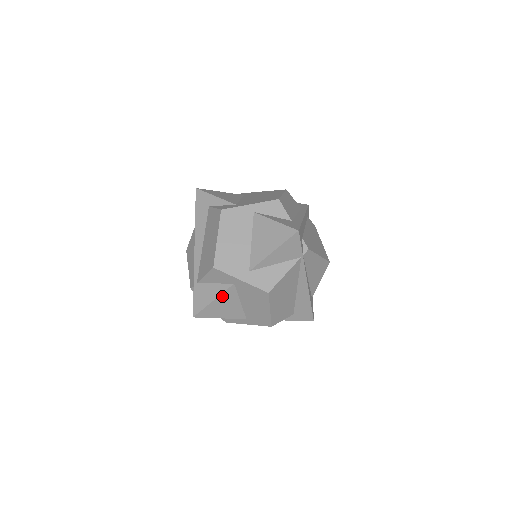
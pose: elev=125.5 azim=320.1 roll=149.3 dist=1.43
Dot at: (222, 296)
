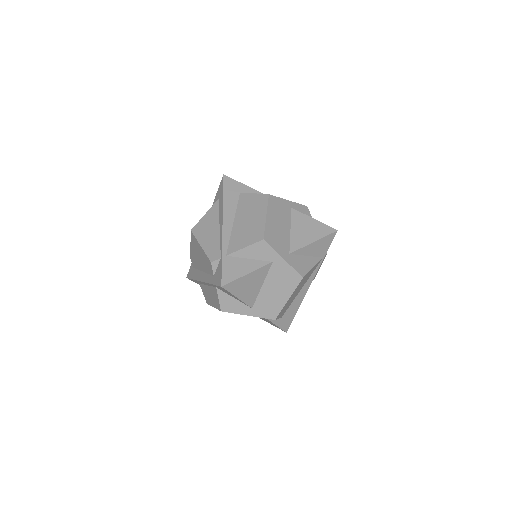
Dot at: (256, 272)
